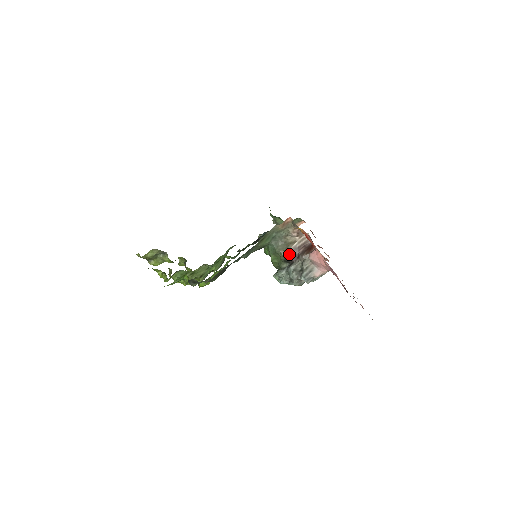
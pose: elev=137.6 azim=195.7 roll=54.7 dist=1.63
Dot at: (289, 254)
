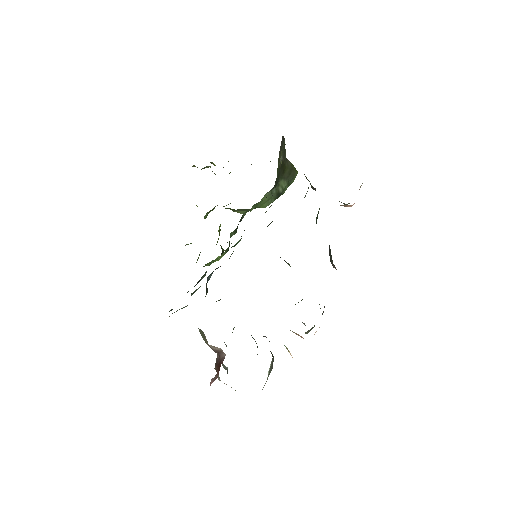
Dot at: occluded
